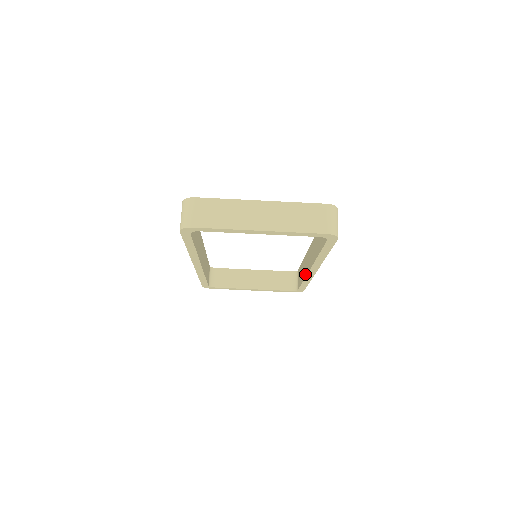
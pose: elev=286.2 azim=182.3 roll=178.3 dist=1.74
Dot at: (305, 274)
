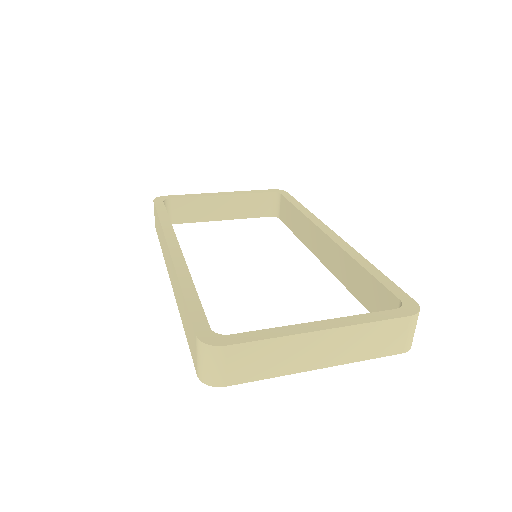
Dot at: (307, 244)
